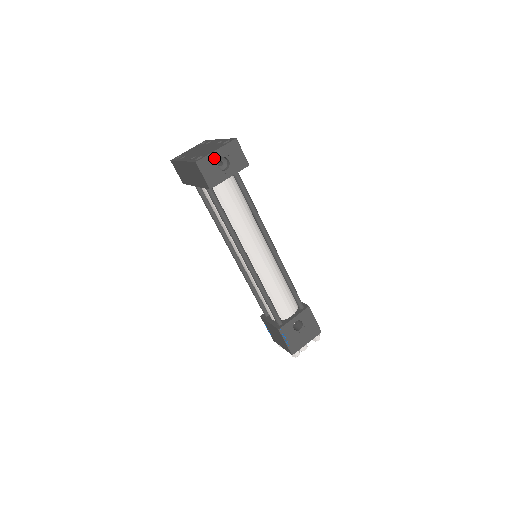
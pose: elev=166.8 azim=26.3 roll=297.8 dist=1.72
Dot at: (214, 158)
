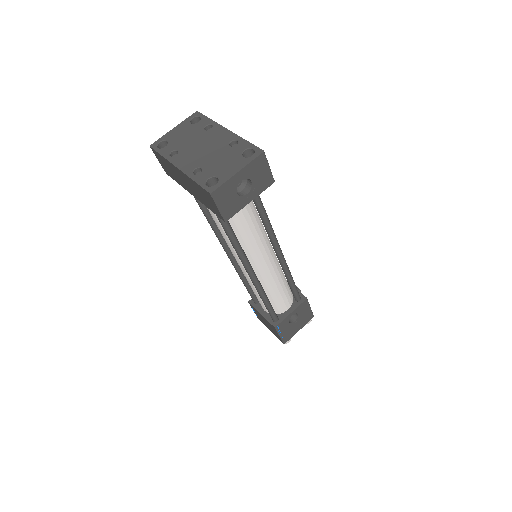
Dot at: (234, 183)
